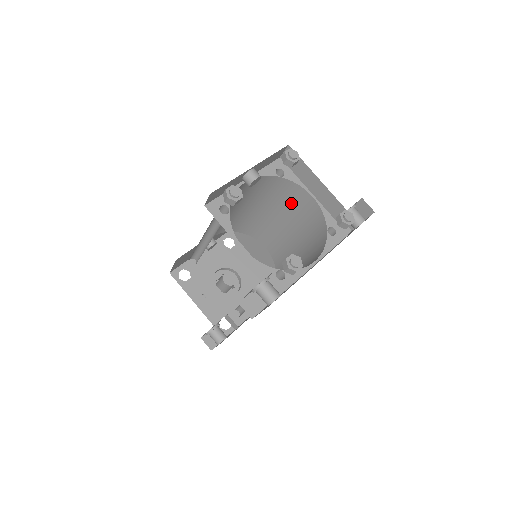
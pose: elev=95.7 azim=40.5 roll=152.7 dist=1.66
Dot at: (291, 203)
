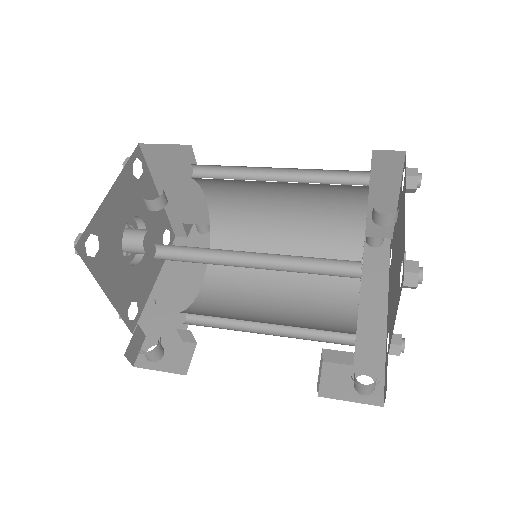
Dot at: (326, 196)
